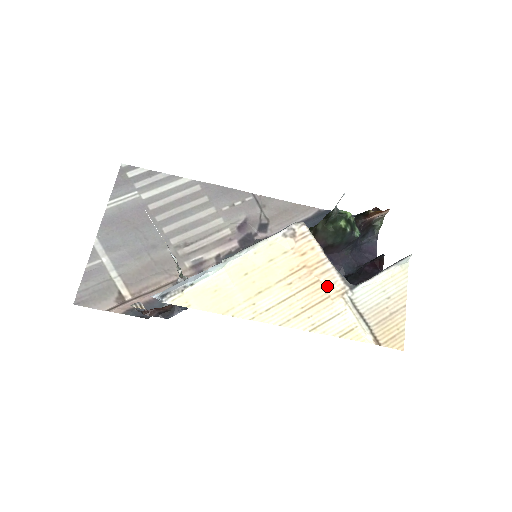
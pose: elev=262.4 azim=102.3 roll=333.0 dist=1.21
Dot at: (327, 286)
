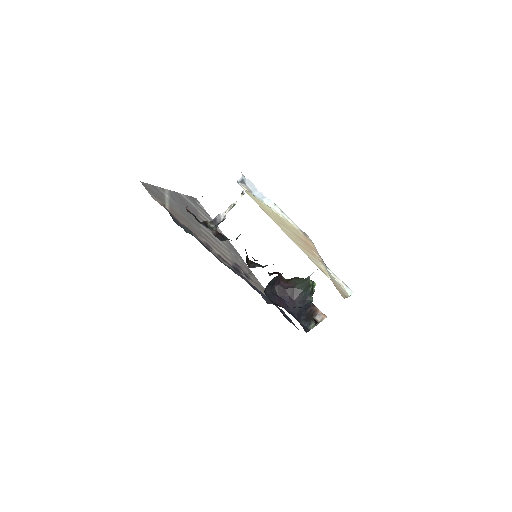
Dot at: (315, 254)
